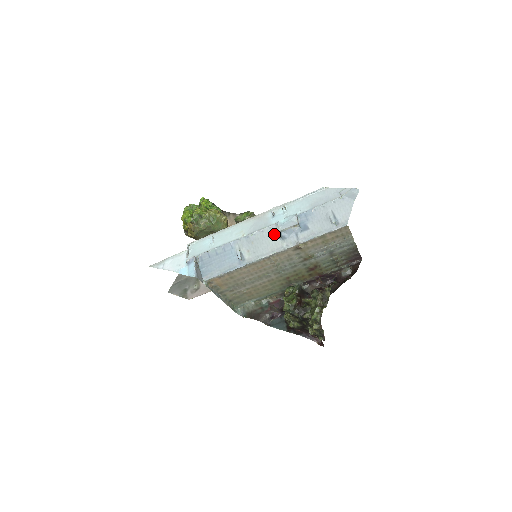
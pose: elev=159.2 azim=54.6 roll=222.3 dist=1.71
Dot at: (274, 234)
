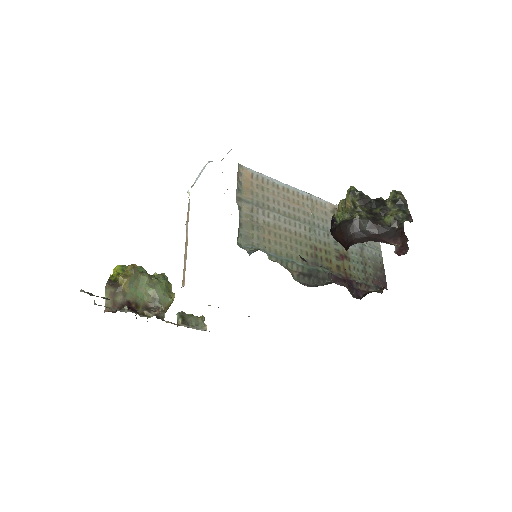
Dot at: occluded
